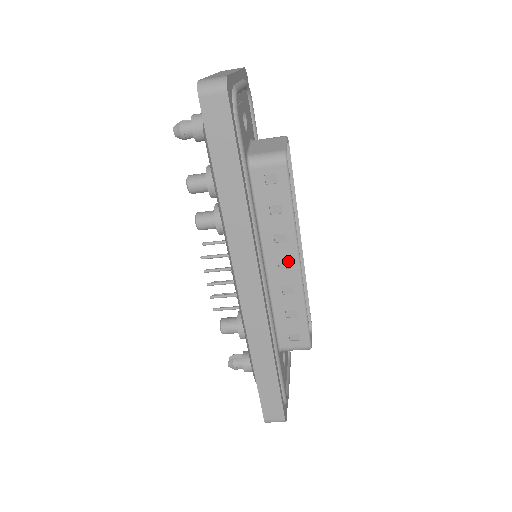
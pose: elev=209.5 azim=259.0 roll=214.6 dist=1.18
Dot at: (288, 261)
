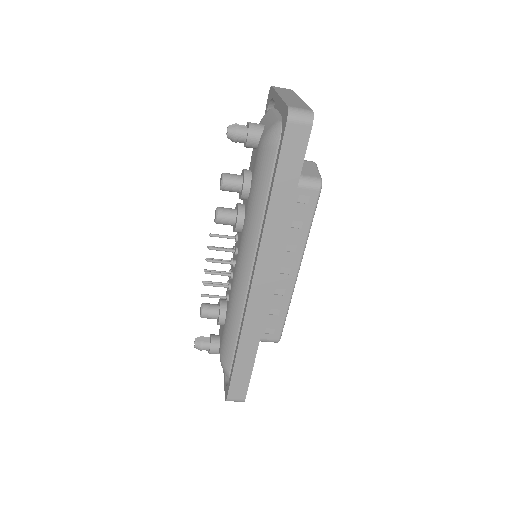
Dot at: (290, 268)
